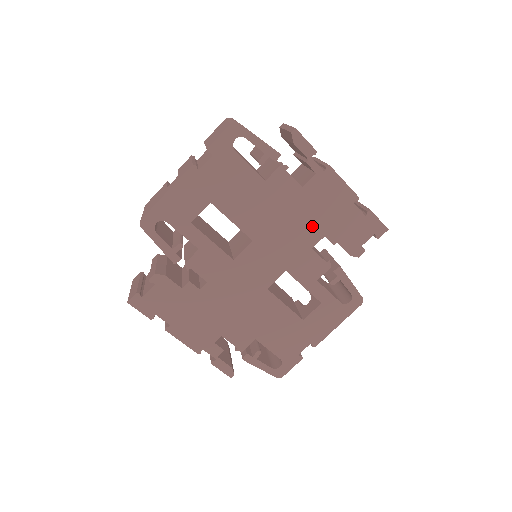
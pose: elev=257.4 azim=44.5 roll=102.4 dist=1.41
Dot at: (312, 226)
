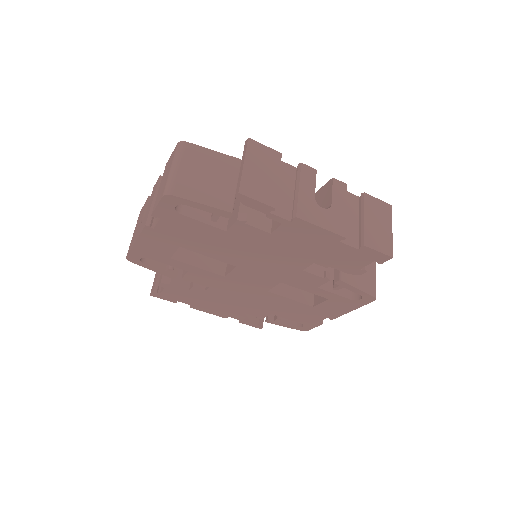
Dot at: (295, 257)
